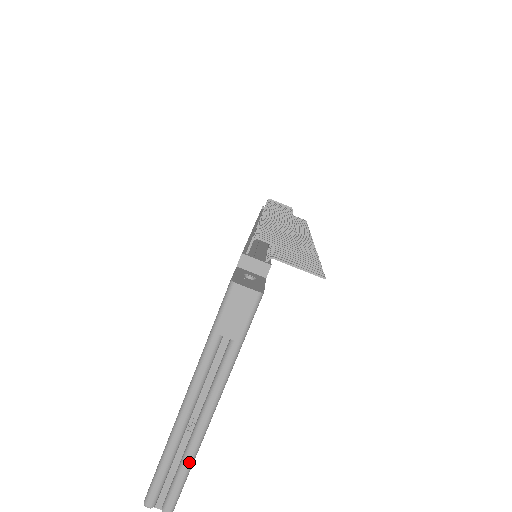
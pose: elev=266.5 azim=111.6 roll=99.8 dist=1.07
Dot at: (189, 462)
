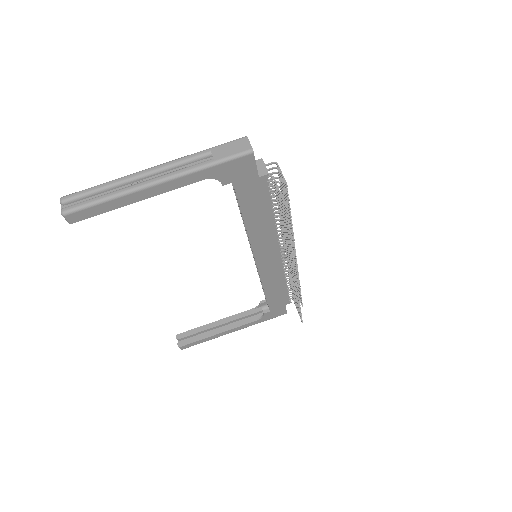
Dot at: (112, 195)
